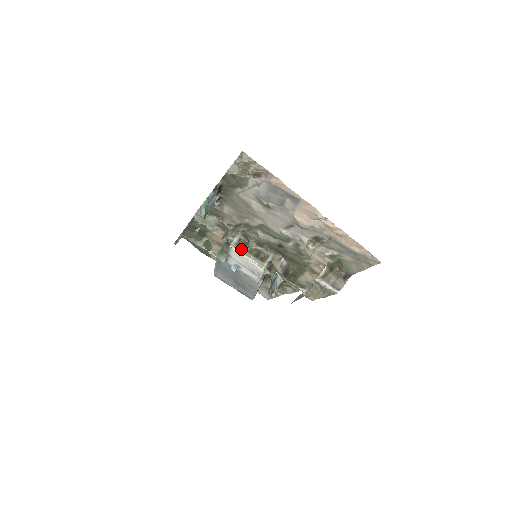
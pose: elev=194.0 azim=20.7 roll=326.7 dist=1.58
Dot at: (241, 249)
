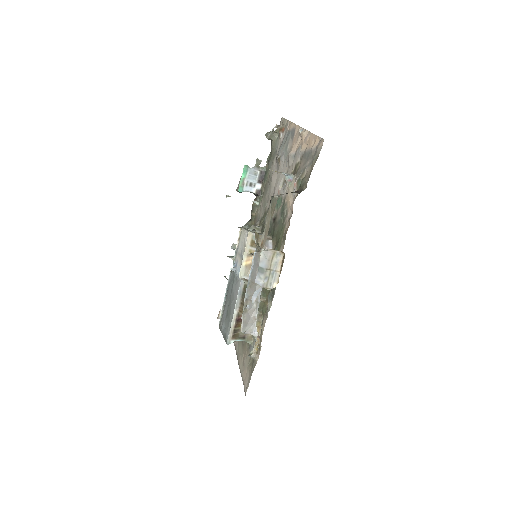
Dot at: (247, 229)
